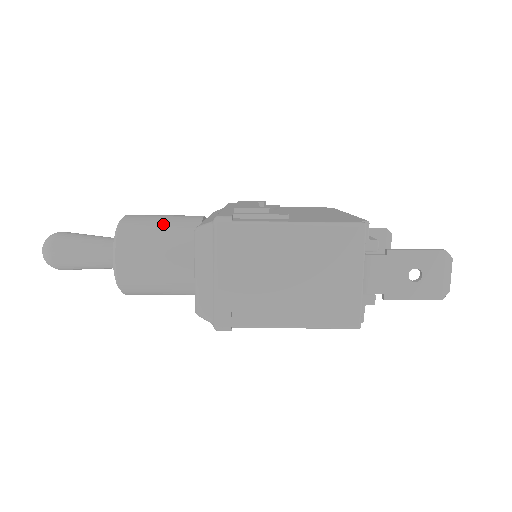
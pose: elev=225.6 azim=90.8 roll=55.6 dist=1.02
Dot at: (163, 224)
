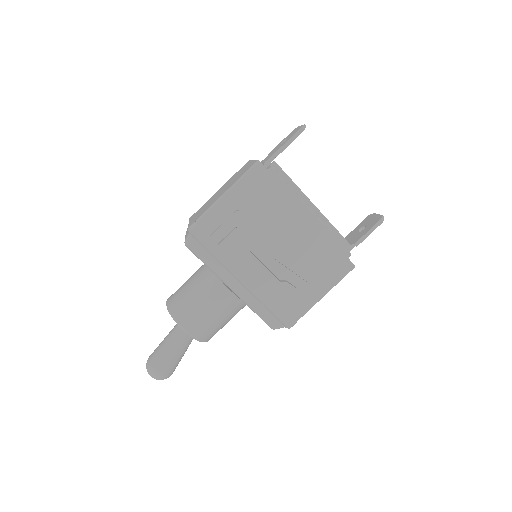
Dot at: occluded
